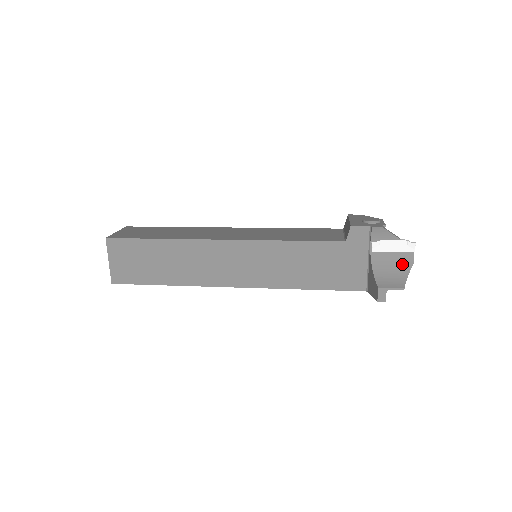
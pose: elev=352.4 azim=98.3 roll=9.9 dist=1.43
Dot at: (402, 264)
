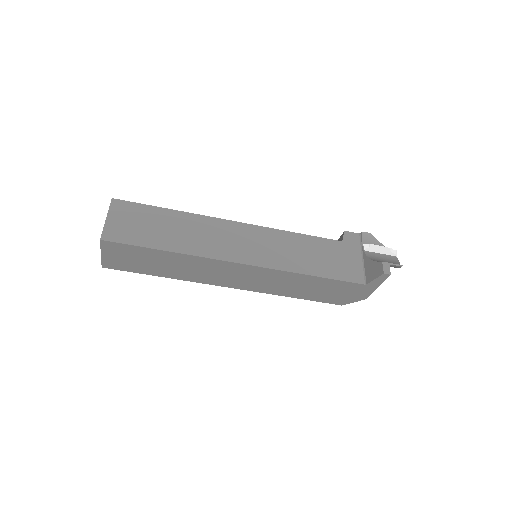
Dot at: (391, 261)
